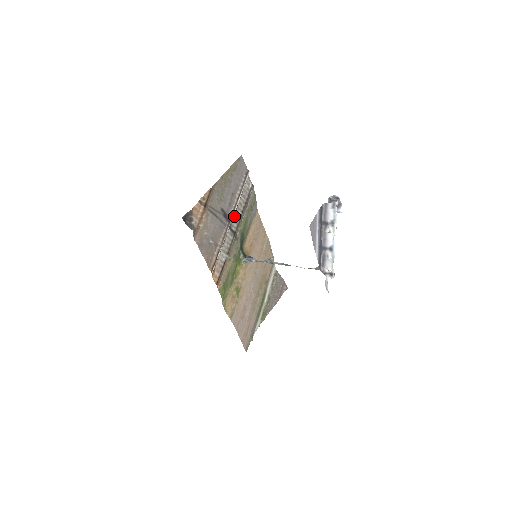
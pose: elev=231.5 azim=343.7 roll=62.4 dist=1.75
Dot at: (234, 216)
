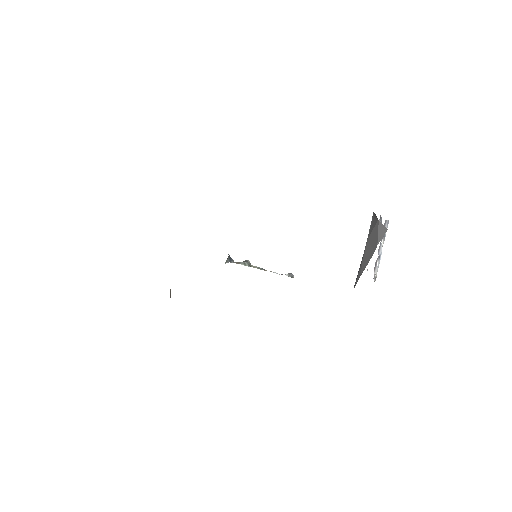
Dot at: occluded
